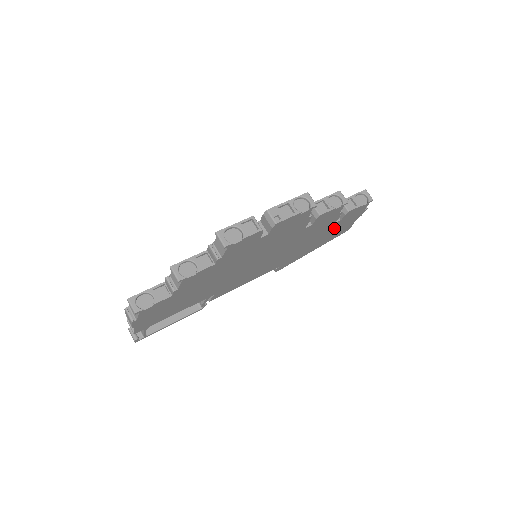
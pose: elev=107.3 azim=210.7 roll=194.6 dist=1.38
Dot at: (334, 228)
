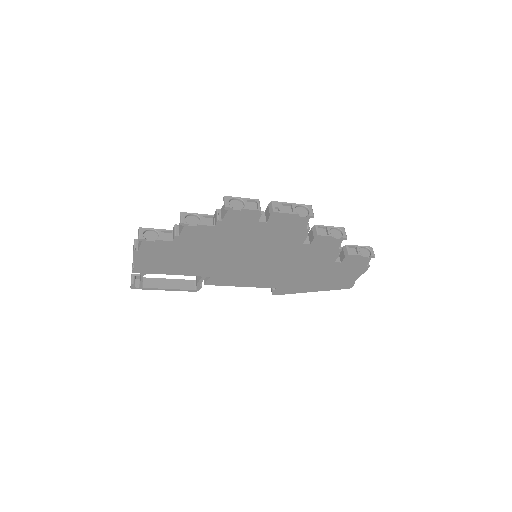
Dot at: (334, 271)
